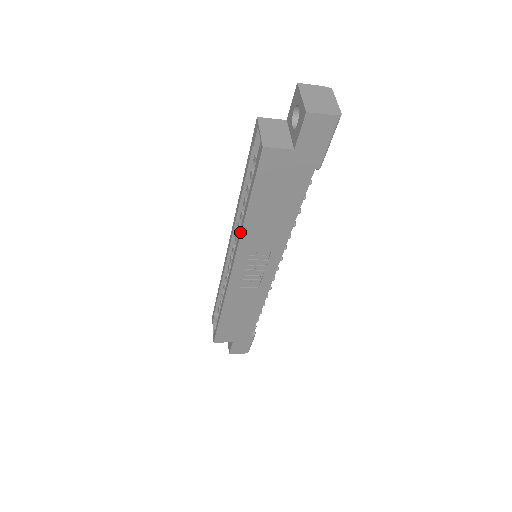
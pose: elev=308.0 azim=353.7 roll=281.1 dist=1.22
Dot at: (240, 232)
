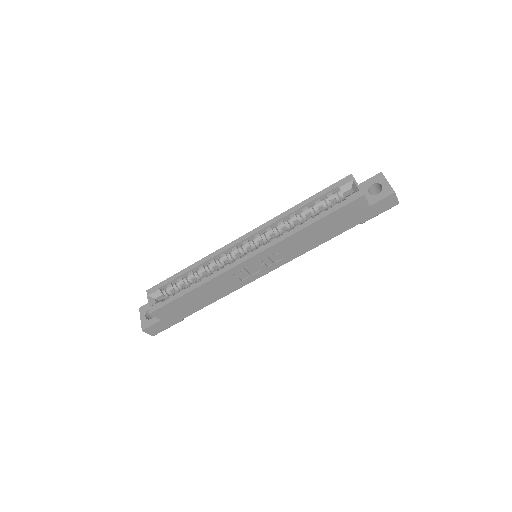
Dot at: (289, 234)
